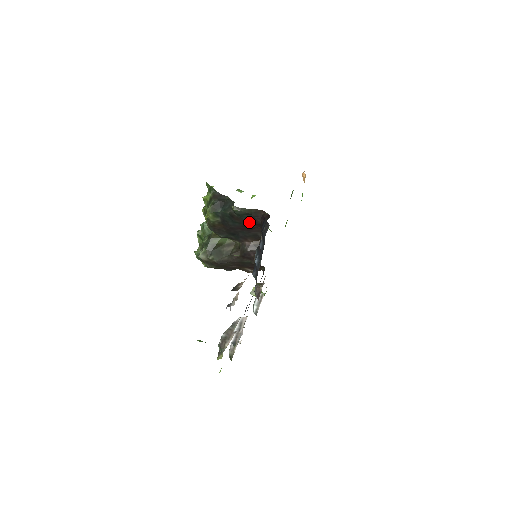
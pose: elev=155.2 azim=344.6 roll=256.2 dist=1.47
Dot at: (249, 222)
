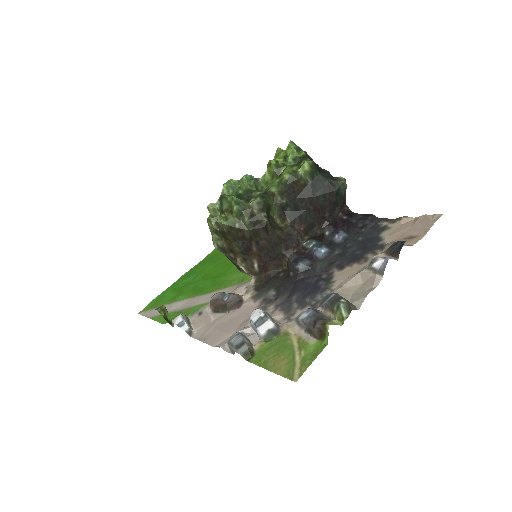
Dot at: (332, 206)
